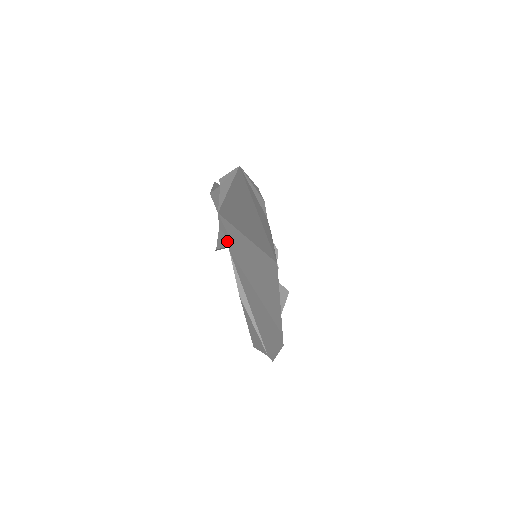
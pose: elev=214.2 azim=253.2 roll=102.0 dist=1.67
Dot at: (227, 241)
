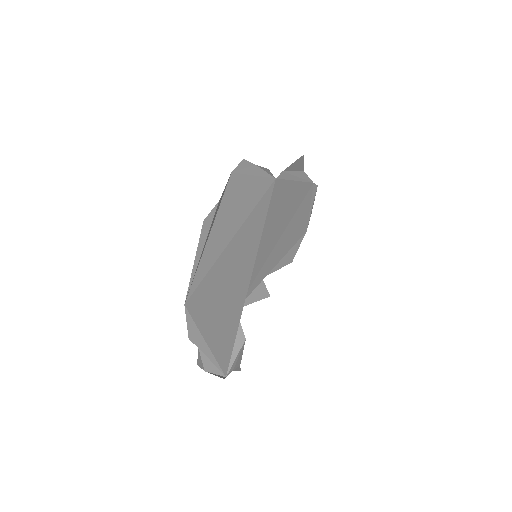
Dot at: (241, 352)
